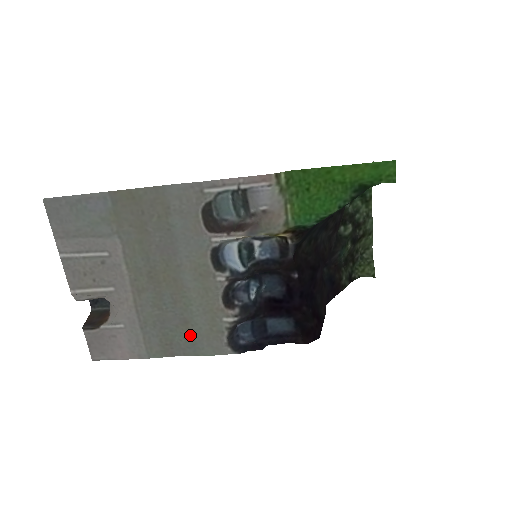
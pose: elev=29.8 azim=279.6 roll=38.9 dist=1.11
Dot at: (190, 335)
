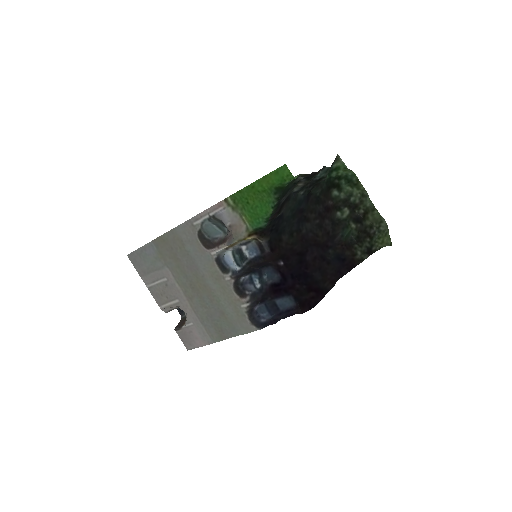
Dot at: (229, 322)
